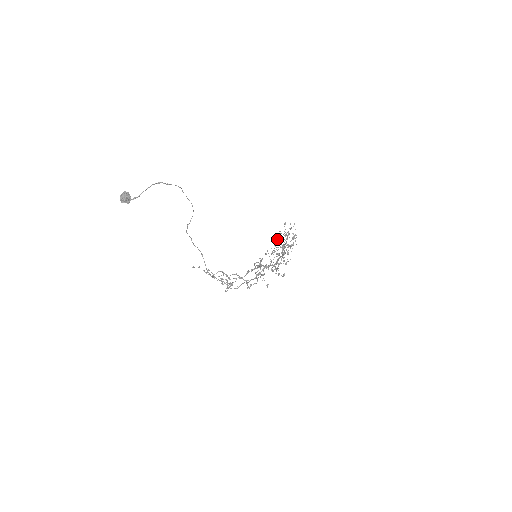
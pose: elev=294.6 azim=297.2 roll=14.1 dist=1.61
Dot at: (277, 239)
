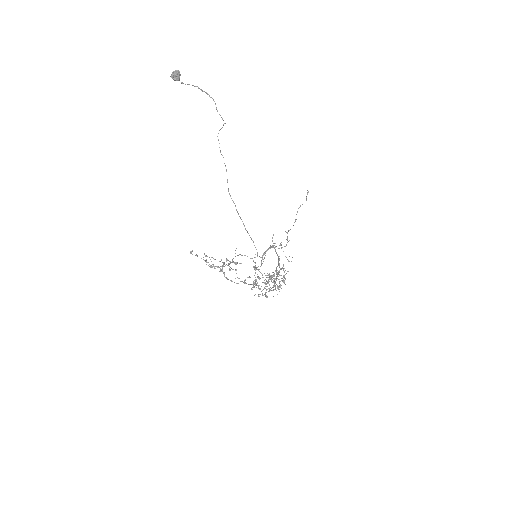
Dot at: occluded
